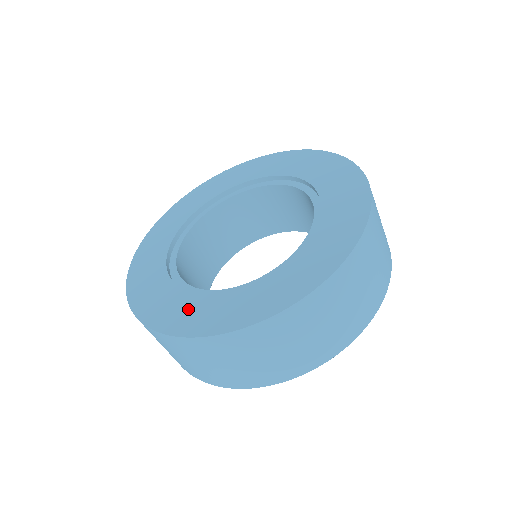
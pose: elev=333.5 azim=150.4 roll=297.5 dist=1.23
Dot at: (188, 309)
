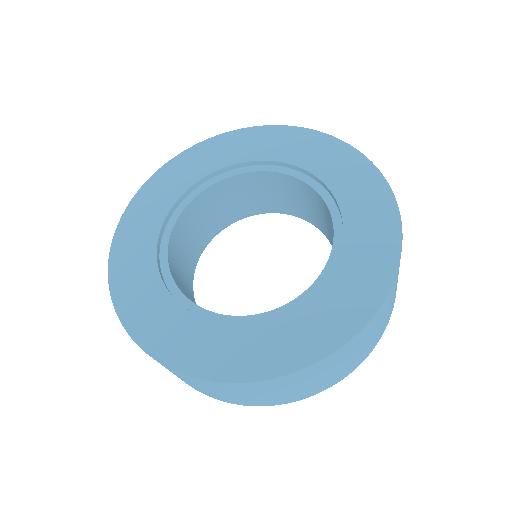
Dot at: (288, 335)
